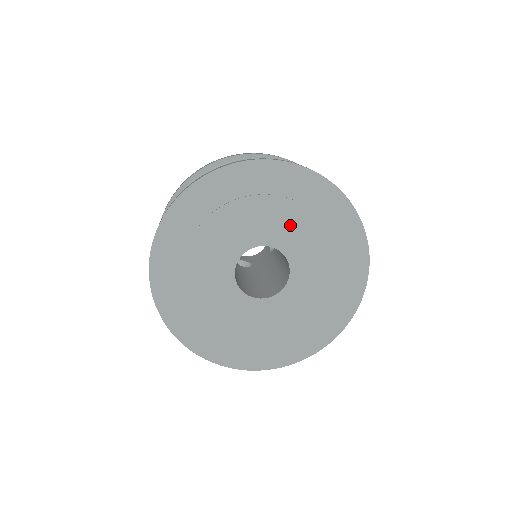
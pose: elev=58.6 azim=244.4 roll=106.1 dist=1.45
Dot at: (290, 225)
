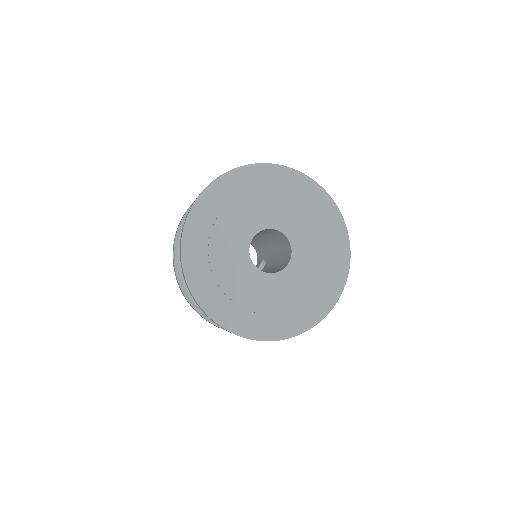
Dot at: (309, 236)
